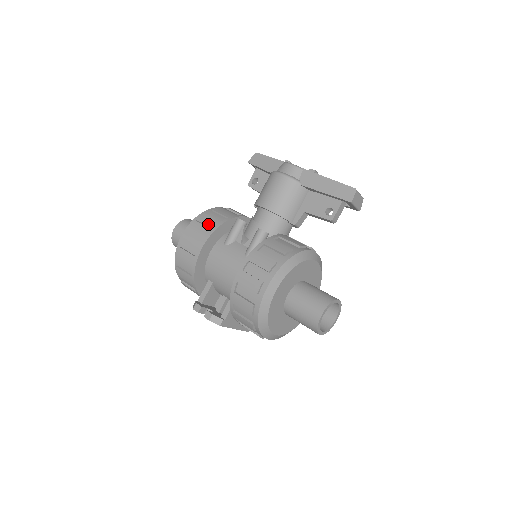
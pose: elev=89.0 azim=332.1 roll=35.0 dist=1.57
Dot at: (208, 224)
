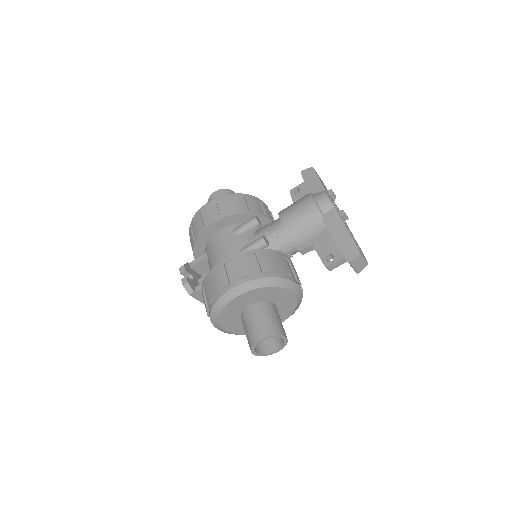
Dot at: (230, 207)
